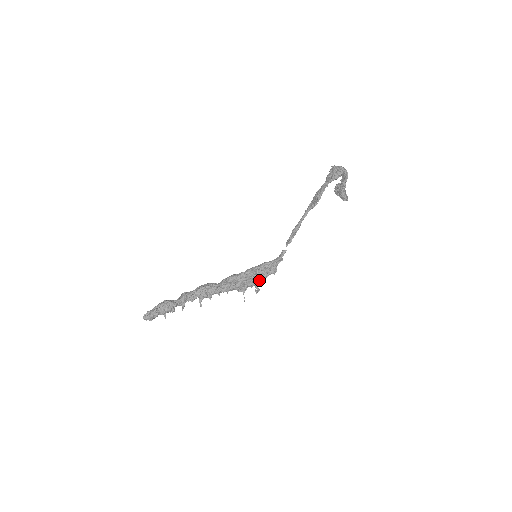
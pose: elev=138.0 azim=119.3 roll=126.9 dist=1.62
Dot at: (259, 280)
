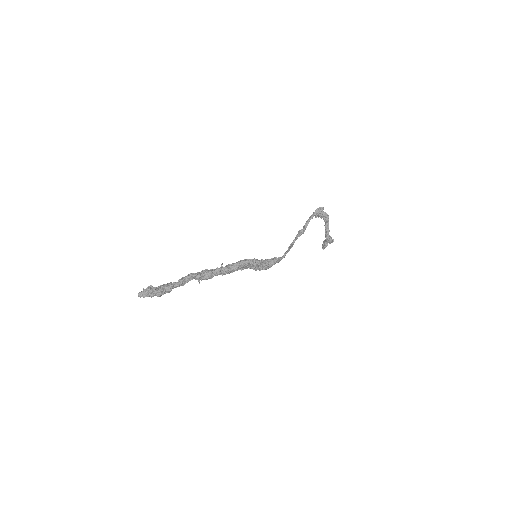
Dot at: (260, 260)
